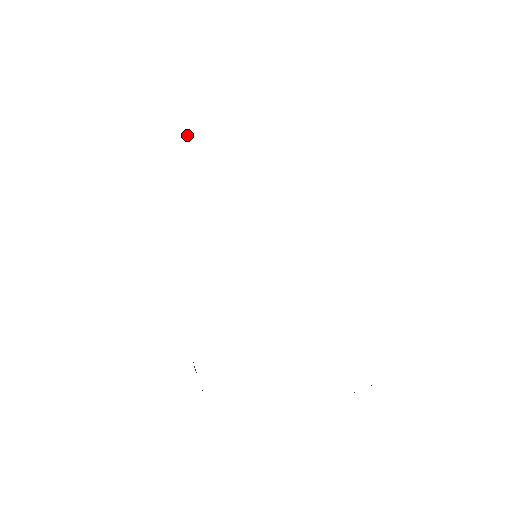
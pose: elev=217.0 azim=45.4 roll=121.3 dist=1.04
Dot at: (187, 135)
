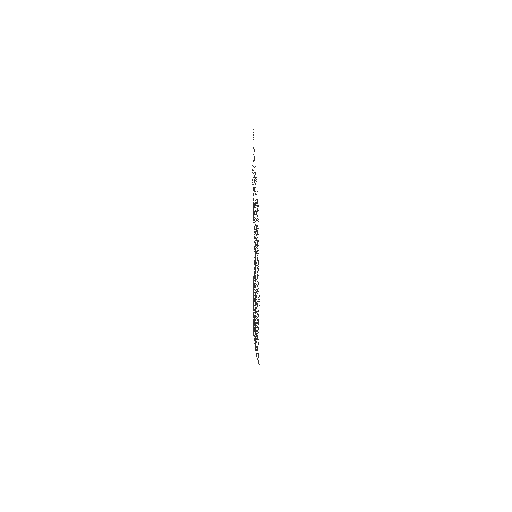
Dot at: occluded
